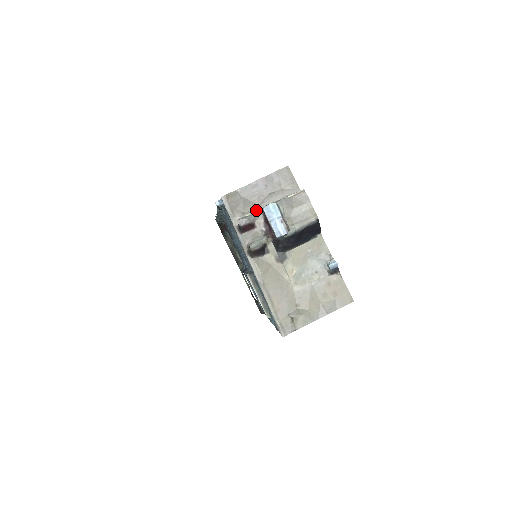
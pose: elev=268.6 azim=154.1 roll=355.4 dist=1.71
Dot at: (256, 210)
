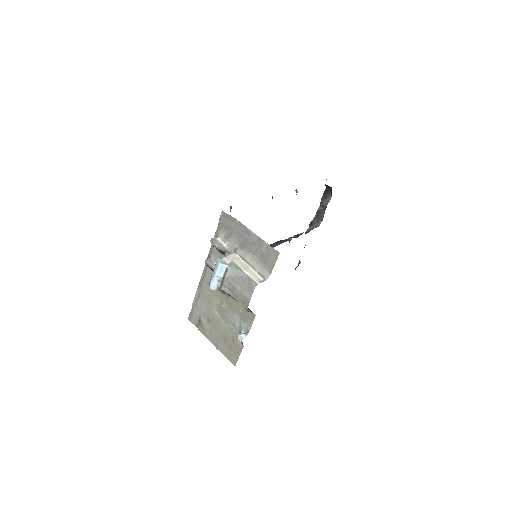
Dot at: (233, 247)
